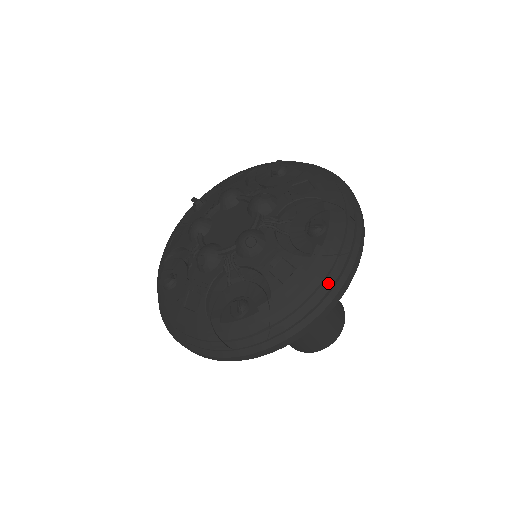
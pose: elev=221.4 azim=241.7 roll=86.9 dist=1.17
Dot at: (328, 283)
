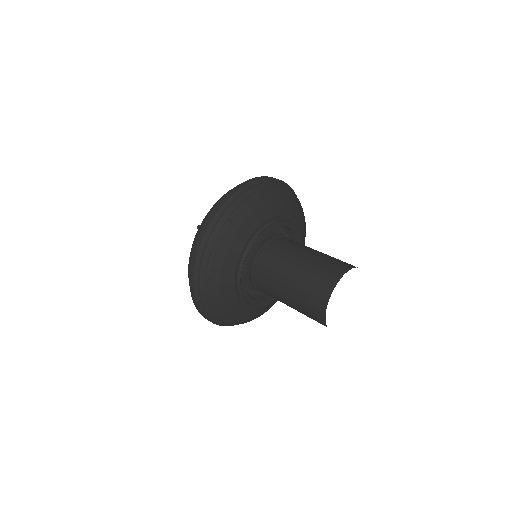
Dot at: occluded
